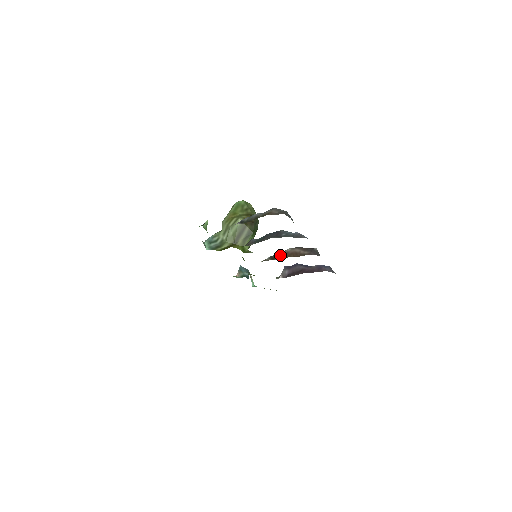
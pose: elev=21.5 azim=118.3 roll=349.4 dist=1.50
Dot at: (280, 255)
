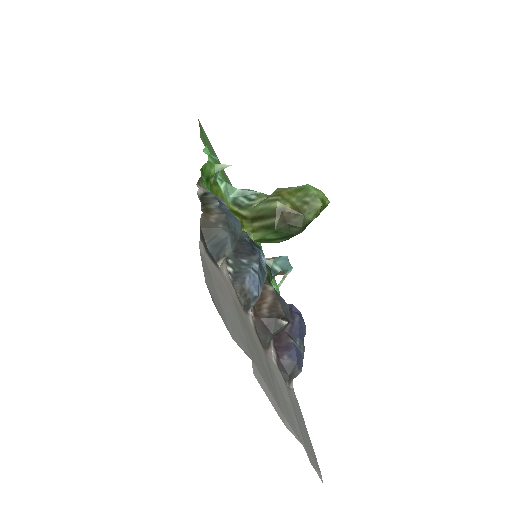
Dot at: occluded
